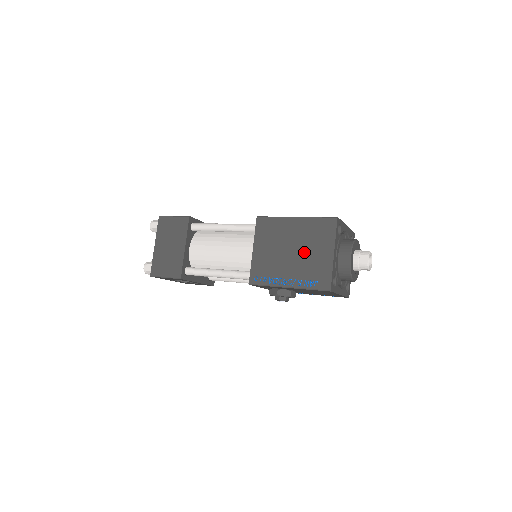
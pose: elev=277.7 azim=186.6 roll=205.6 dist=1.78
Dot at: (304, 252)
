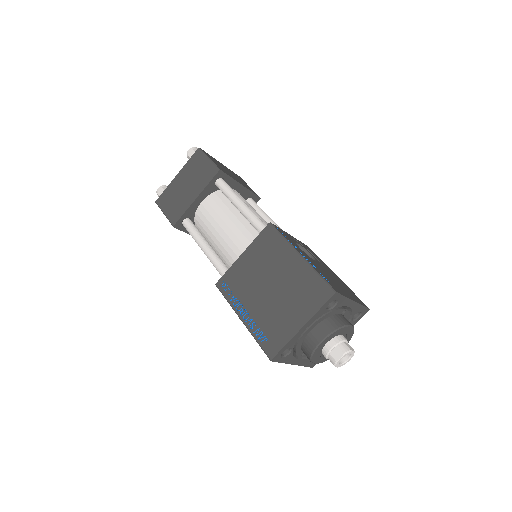
Dot at: (279, 299)
